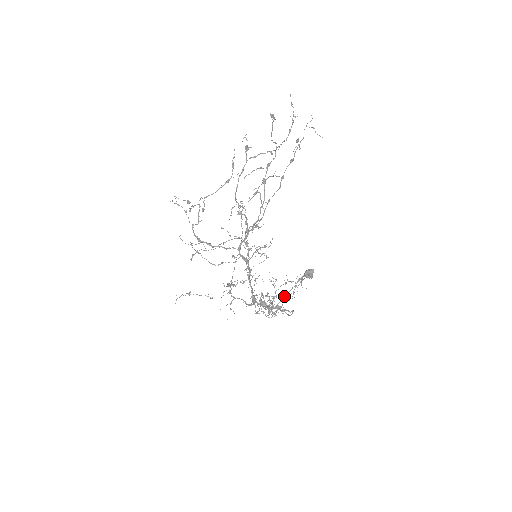
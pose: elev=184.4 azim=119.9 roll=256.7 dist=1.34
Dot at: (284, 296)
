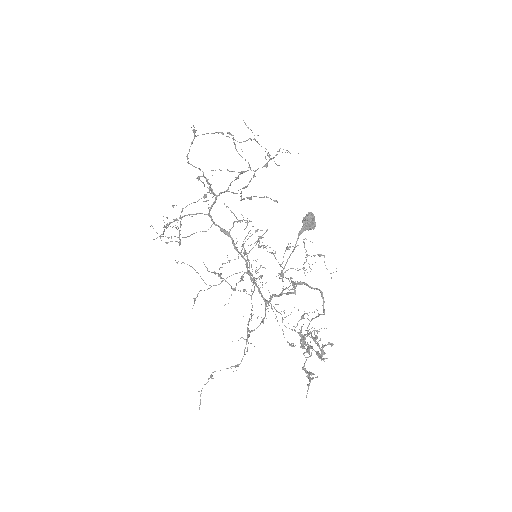
Dot at: (288, 258)
